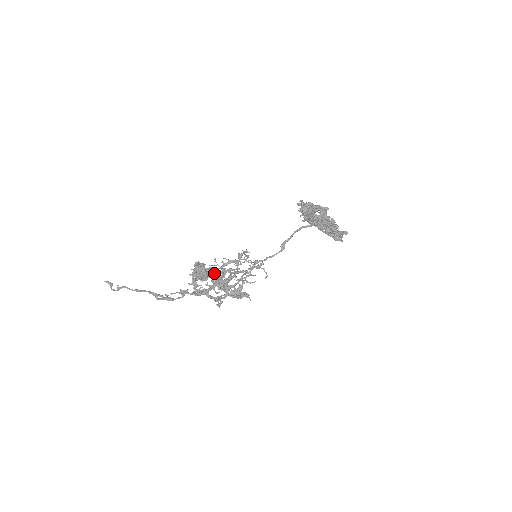
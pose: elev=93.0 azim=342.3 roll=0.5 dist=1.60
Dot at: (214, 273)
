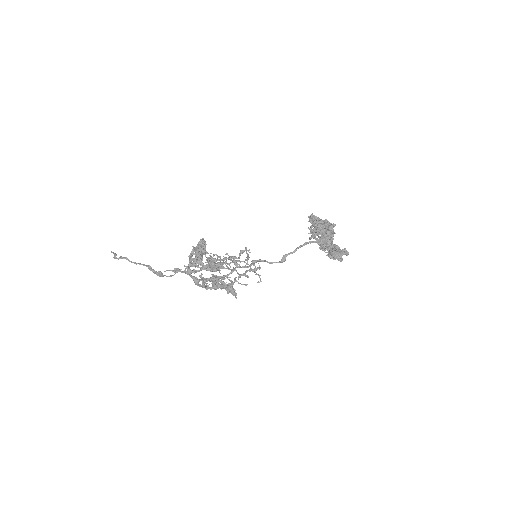
Dot at: occluded
